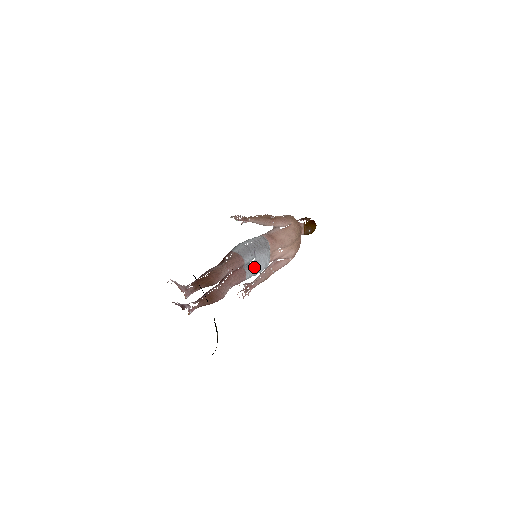
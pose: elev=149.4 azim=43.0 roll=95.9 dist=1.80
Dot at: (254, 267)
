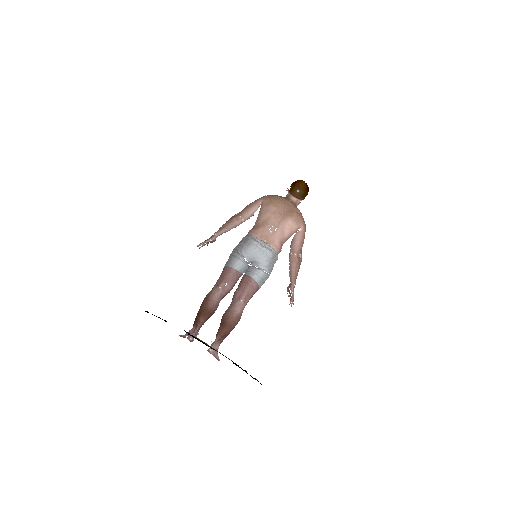
Dot at: (255, 265)
